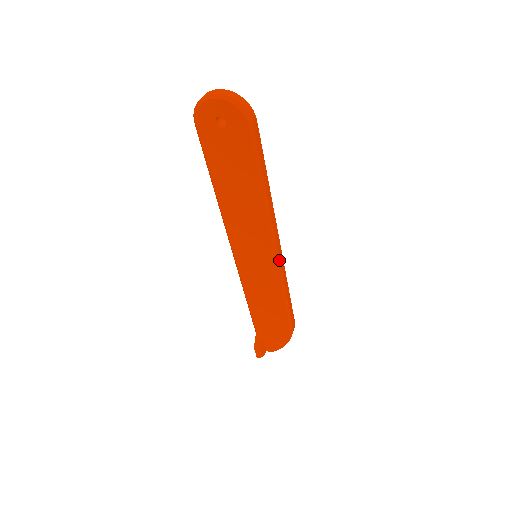
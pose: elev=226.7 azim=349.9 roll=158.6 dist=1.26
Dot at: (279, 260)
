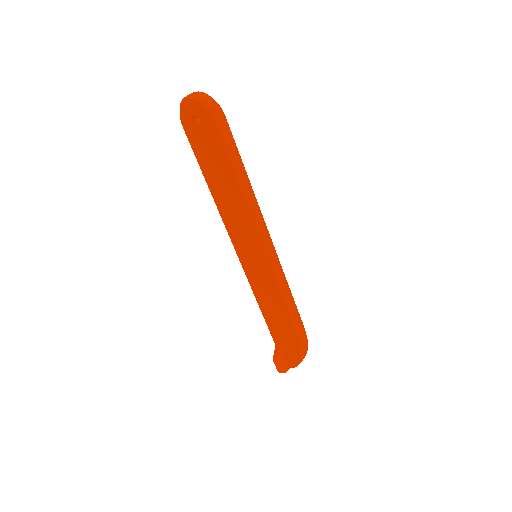
Dot at: (272, 258)
